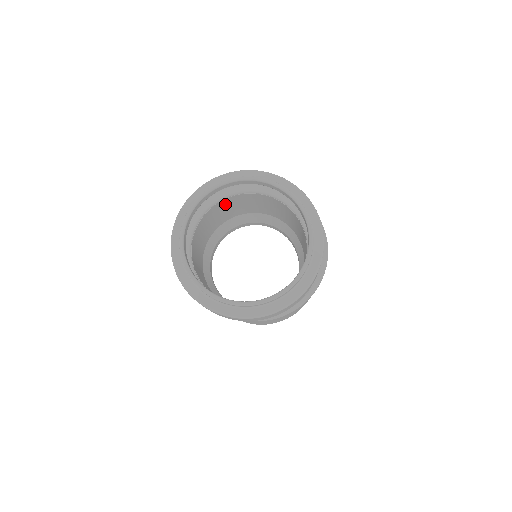
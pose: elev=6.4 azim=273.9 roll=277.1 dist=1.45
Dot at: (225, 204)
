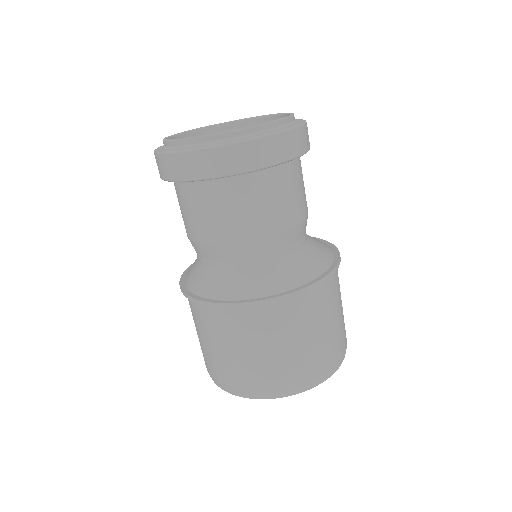
Dot at: occluded
